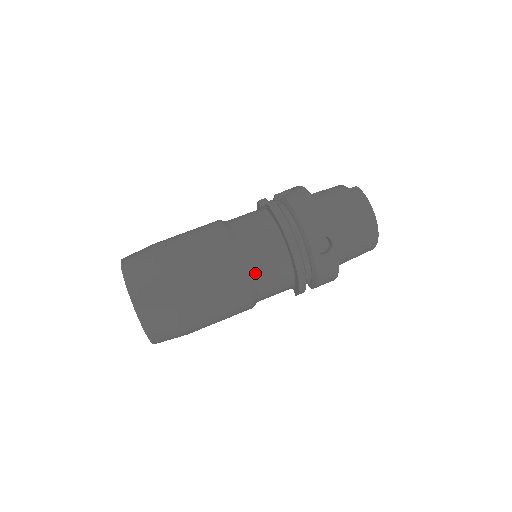
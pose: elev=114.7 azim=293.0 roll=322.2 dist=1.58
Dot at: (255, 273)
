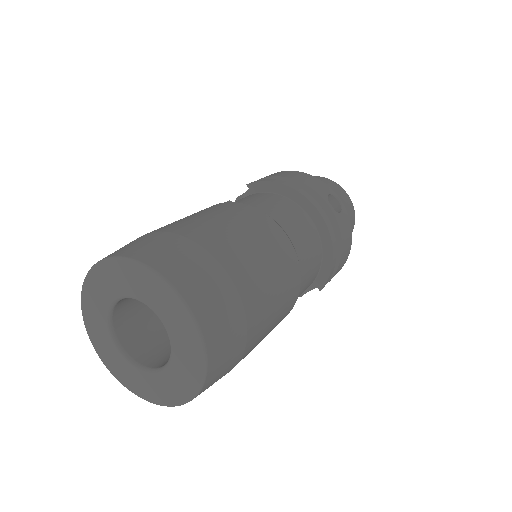
Dot at: (292, 238)
